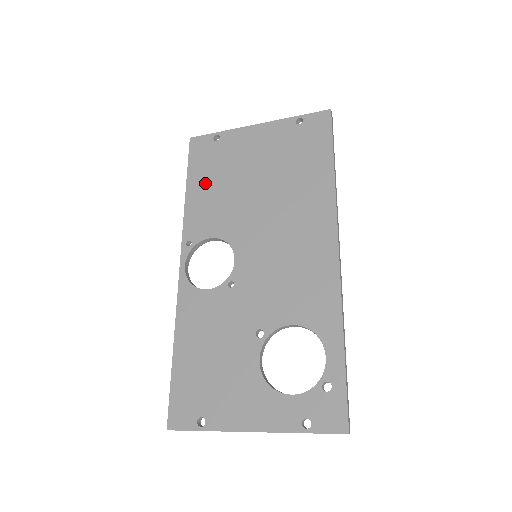
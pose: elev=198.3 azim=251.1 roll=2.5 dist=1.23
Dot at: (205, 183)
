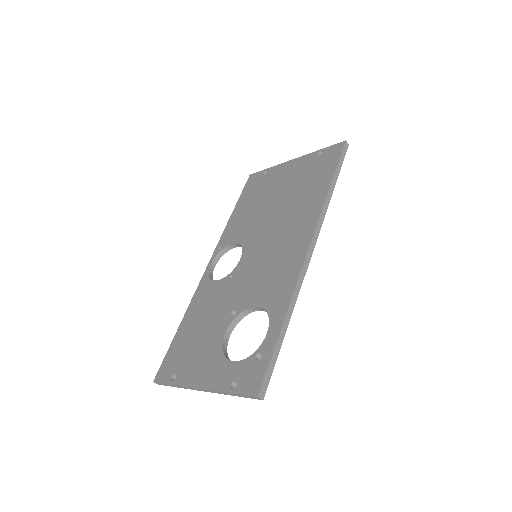
Dot at: (246, 205)
